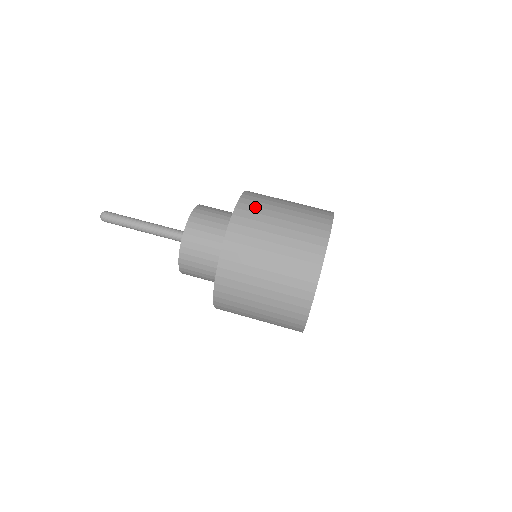
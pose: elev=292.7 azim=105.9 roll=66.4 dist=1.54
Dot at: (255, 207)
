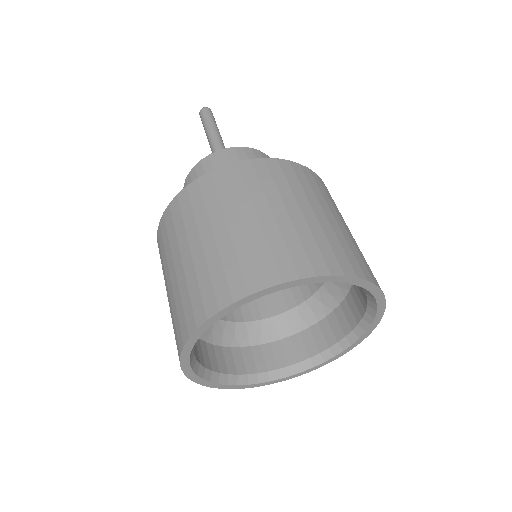
Dot at: occluded
